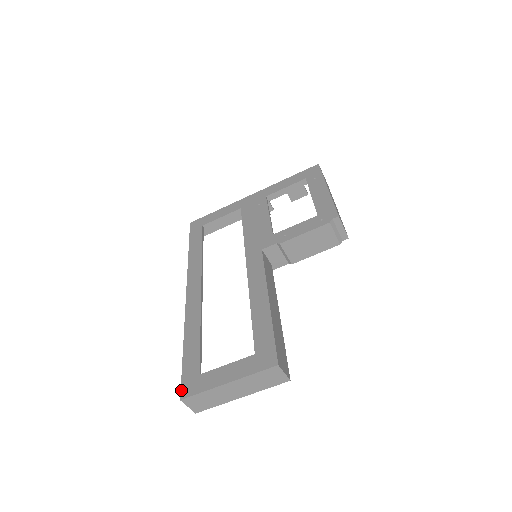
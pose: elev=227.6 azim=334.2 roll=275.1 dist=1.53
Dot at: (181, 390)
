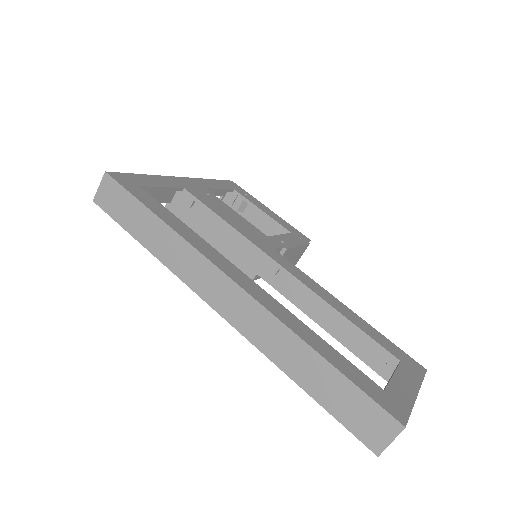
Dot at: (392, 414)
